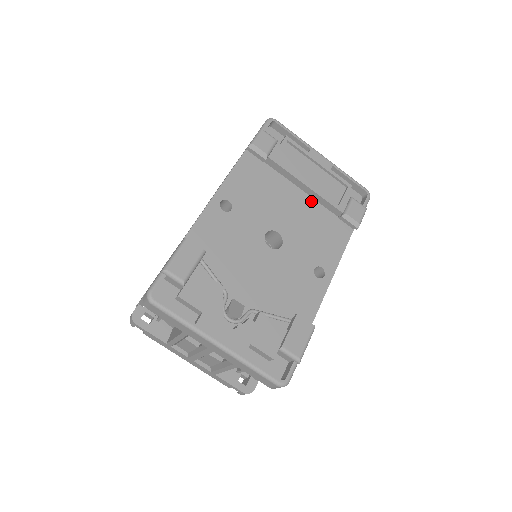
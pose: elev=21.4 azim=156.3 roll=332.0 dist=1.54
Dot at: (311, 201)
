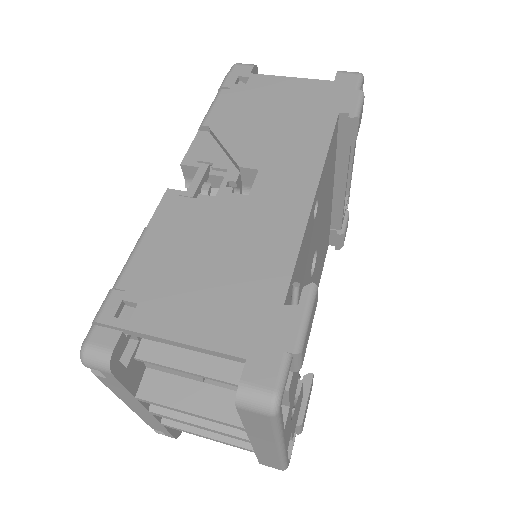
Dot at: (331, 206)
